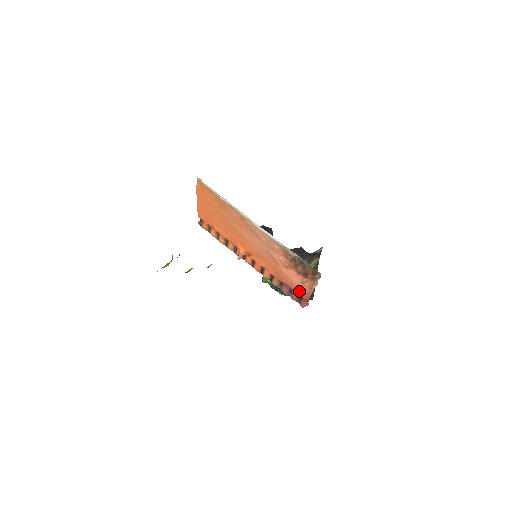
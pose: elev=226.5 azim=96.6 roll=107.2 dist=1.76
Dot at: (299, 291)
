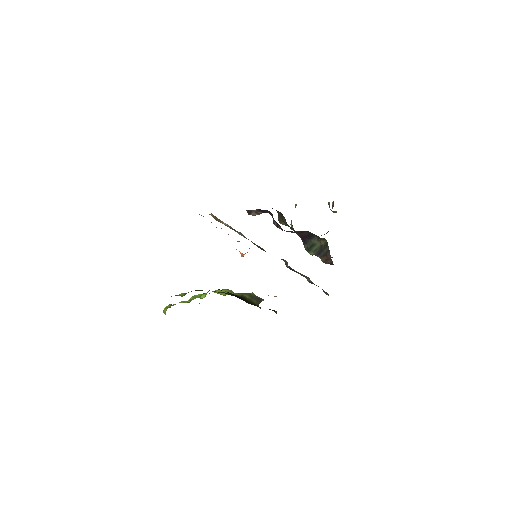
Dot at: occluded
